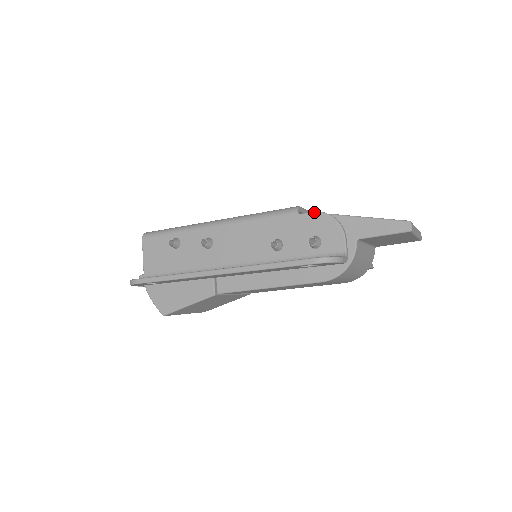
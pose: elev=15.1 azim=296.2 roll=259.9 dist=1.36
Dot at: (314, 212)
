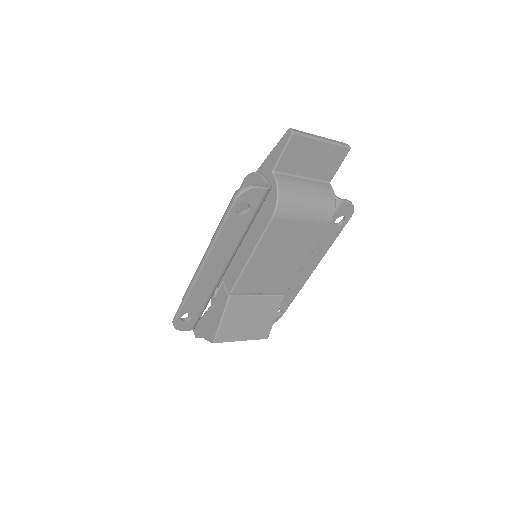
Dot at: (242, 182)
